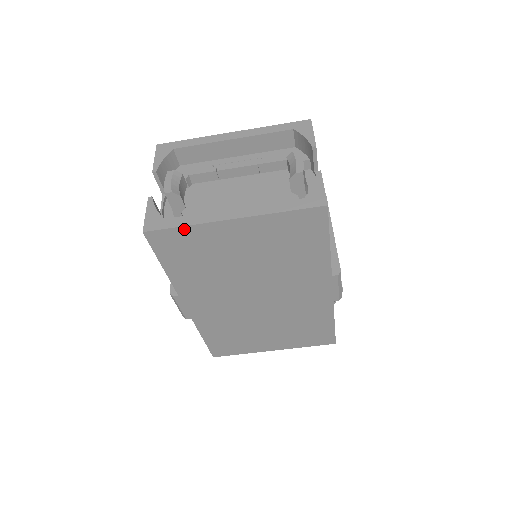
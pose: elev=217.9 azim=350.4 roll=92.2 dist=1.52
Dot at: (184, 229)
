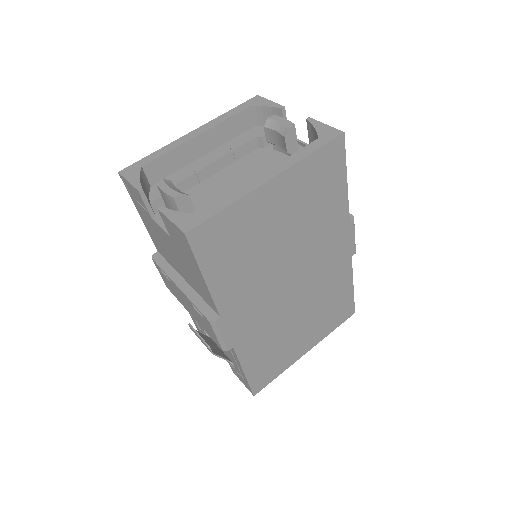
Dot at: (226, 212)
